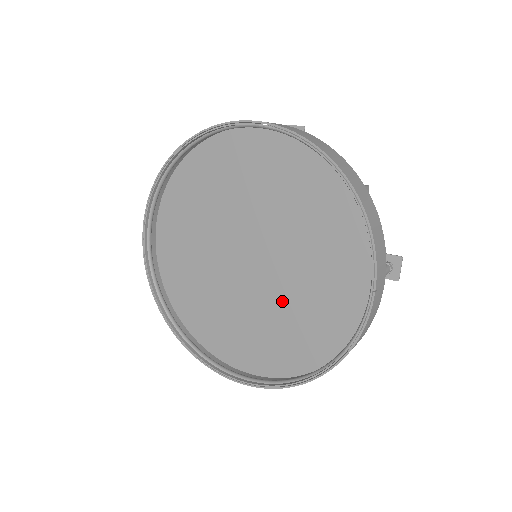
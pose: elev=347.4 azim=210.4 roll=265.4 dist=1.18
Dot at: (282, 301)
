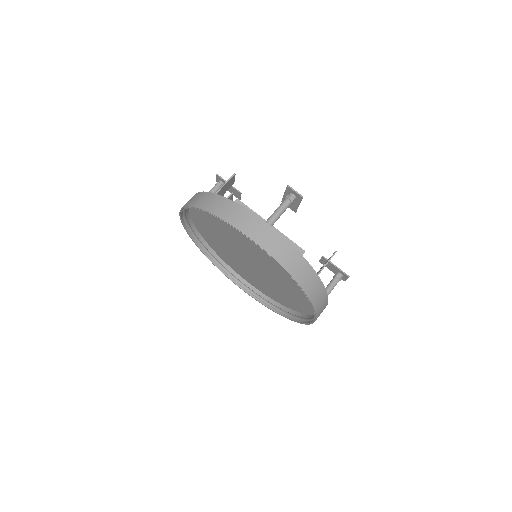
Dot at: (269, 282)
